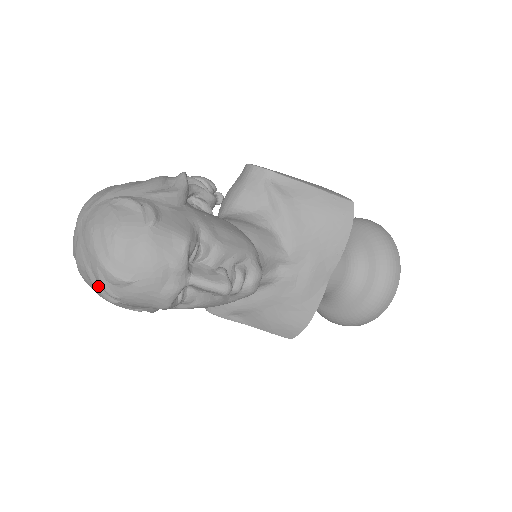
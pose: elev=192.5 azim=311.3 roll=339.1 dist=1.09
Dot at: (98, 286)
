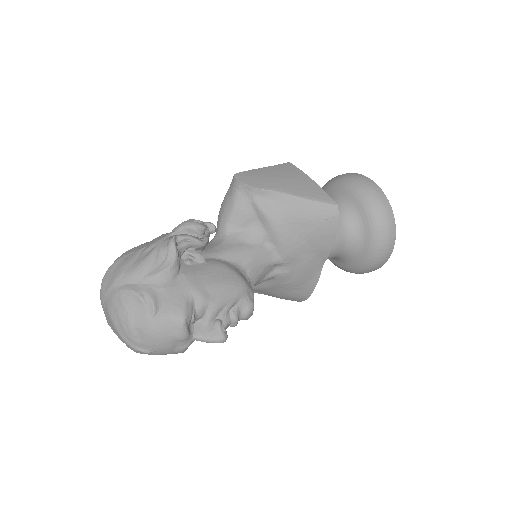
Dot at: occluded
